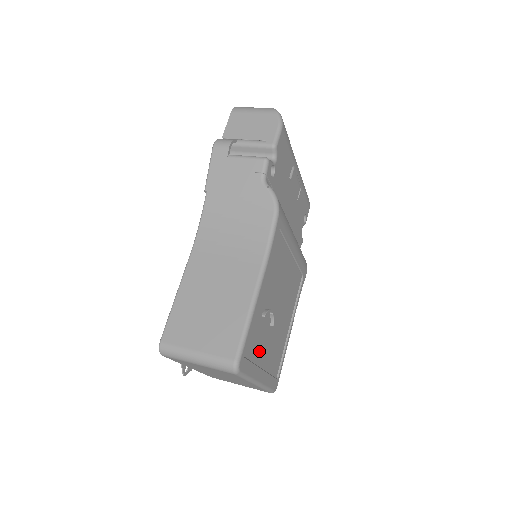
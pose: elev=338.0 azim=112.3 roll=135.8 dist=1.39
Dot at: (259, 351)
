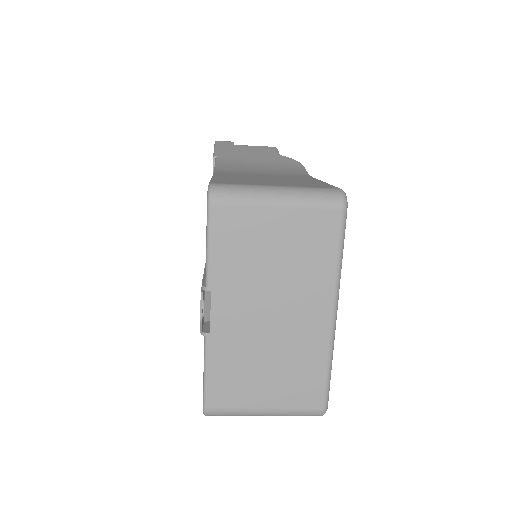
Dot at: occluded
